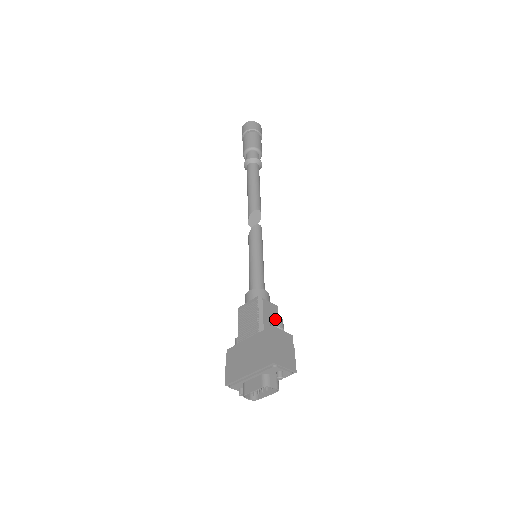
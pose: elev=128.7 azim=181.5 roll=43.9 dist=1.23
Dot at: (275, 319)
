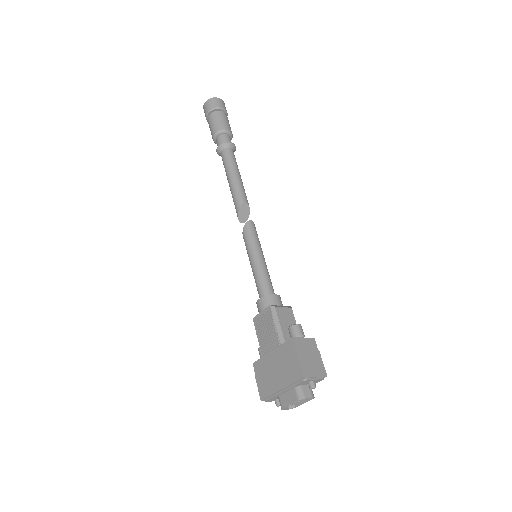
Dot at: (293, 327)
